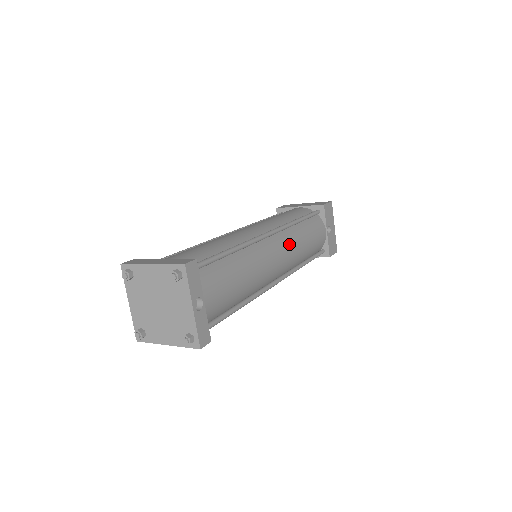
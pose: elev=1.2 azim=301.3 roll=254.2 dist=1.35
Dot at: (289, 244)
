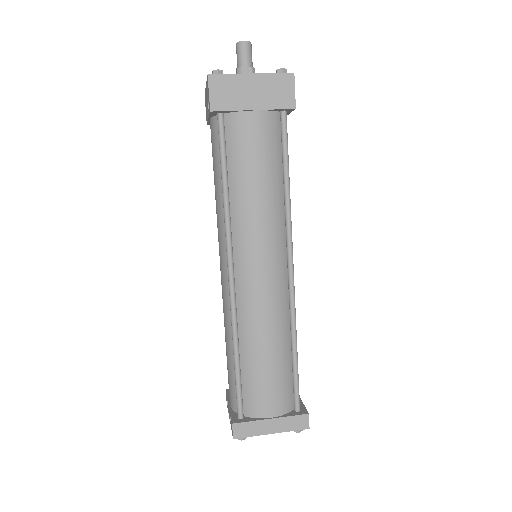
Dot at: occluded
